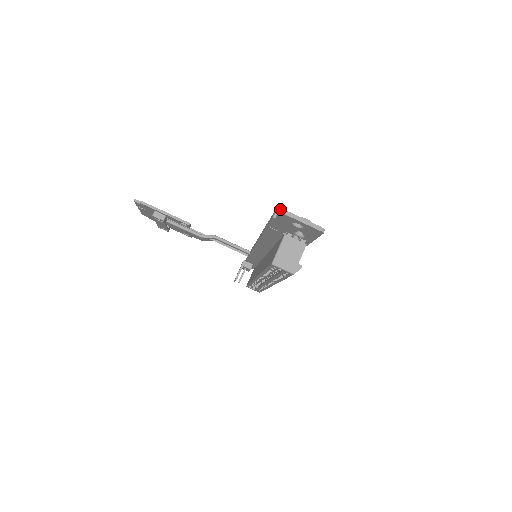
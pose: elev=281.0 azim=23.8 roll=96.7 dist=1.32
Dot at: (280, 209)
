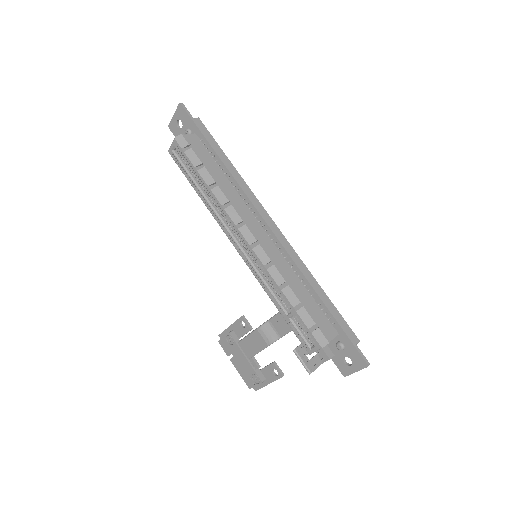
Dot at: occluded
